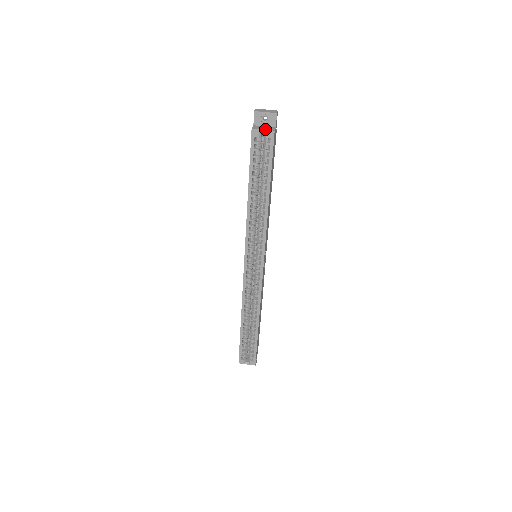
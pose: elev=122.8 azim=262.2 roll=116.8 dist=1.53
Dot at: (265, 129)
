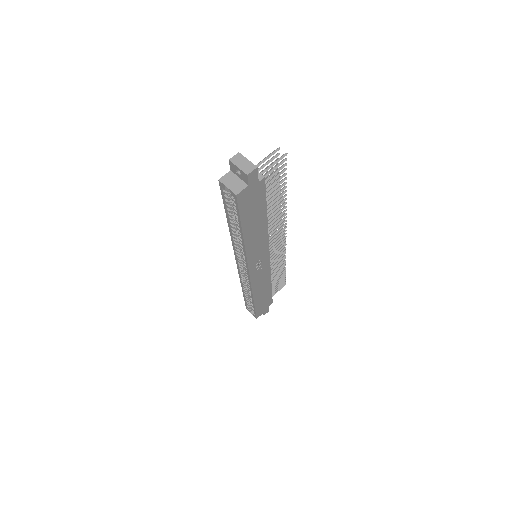
Dot at: (230, 187)
